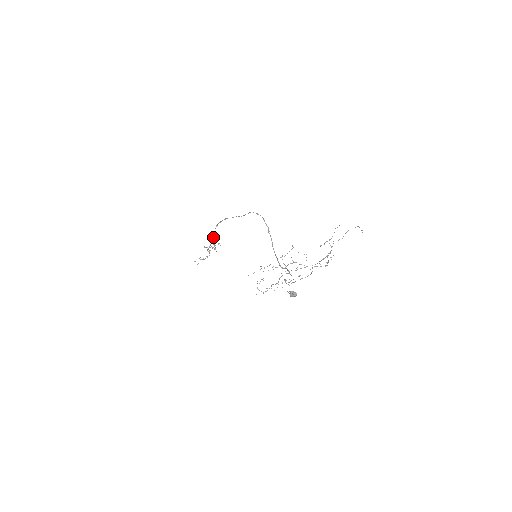
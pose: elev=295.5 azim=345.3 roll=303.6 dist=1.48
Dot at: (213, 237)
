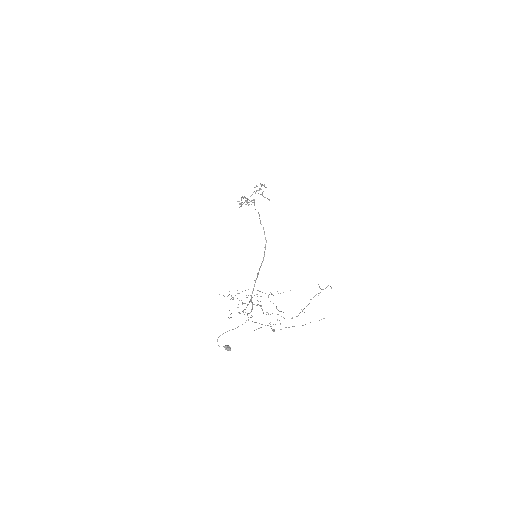
Dot at: occluded
